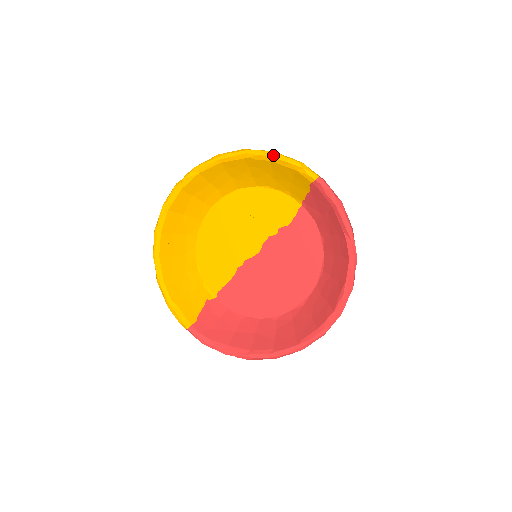
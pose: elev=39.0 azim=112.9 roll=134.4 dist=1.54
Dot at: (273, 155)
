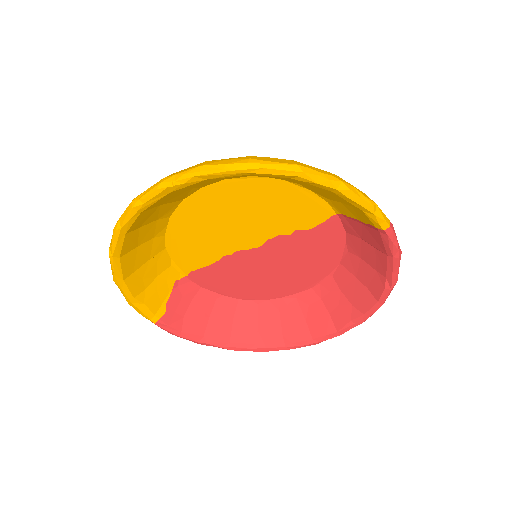
Dot at: (340, 189)
